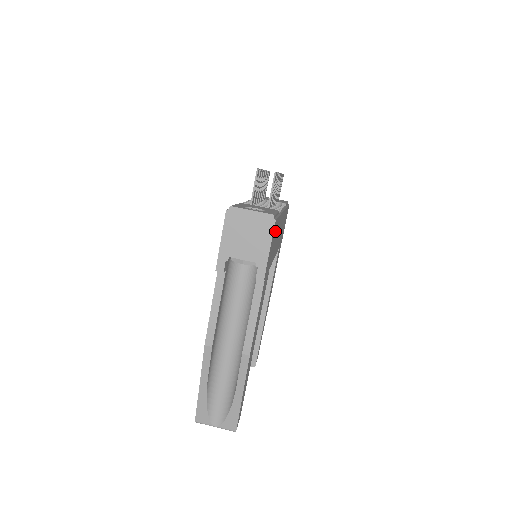
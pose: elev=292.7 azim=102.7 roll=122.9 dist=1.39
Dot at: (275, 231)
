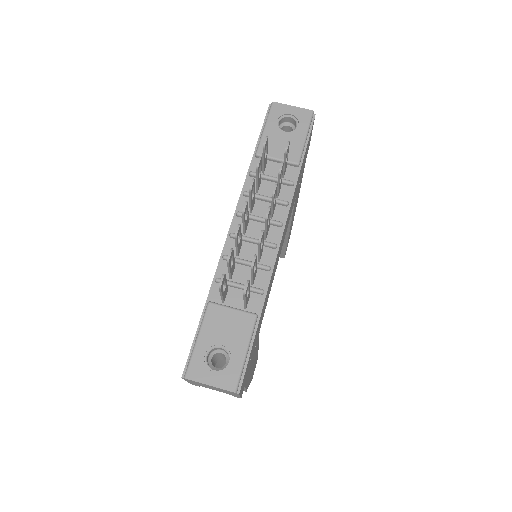
Dot at: (250, 356)
